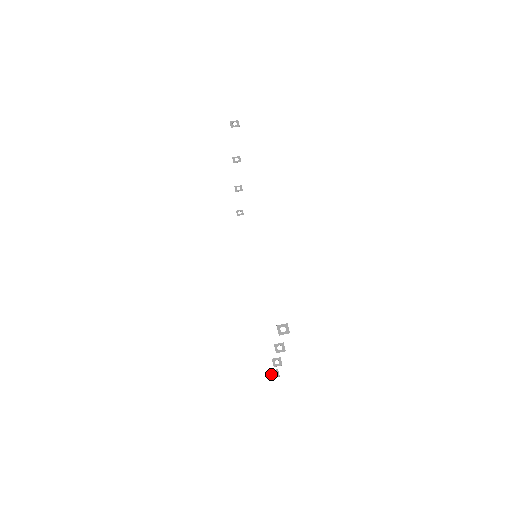
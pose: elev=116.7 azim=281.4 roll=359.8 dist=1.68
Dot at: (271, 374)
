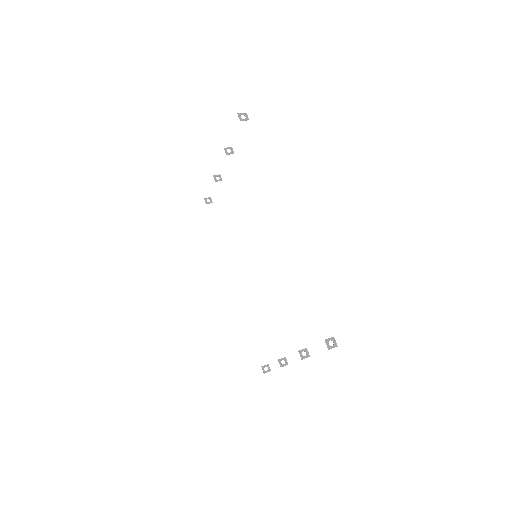
Dot at: (263, 370)
